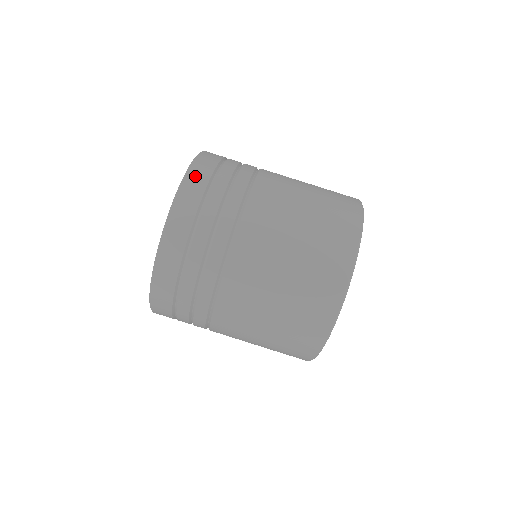
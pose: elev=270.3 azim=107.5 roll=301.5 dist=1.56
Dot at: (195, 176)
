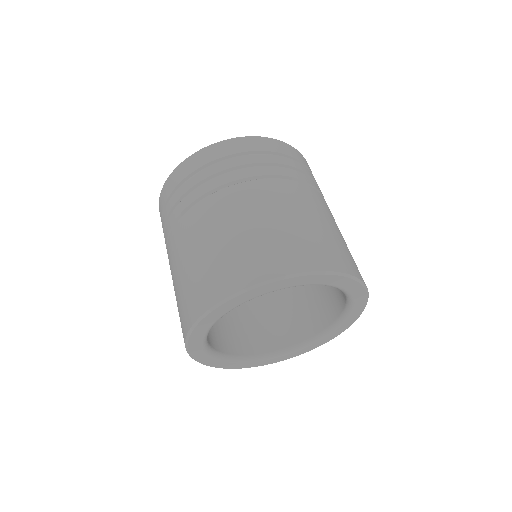
Dot at: occluded
